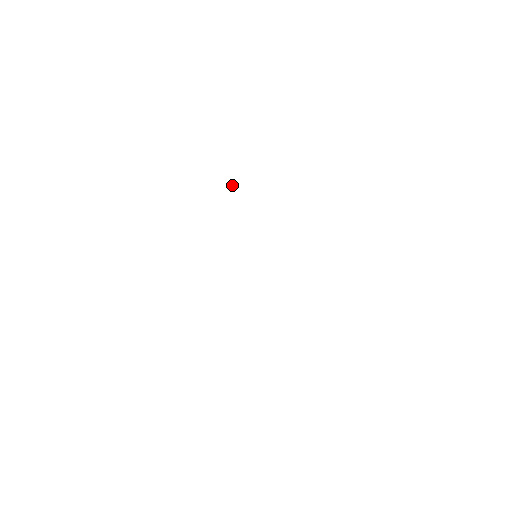
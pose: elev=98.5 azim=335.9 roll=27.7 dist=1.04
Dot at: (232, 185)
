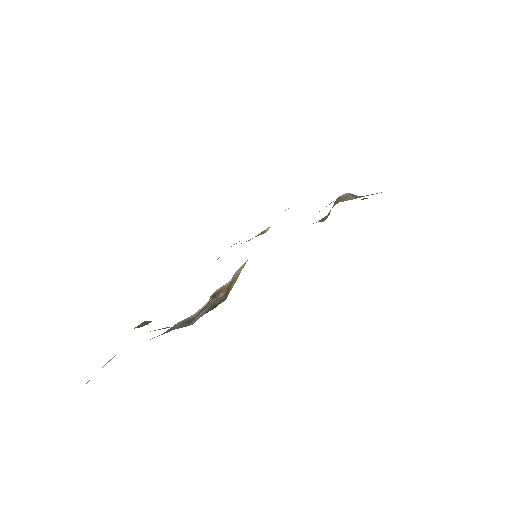
Dot at: occluded
